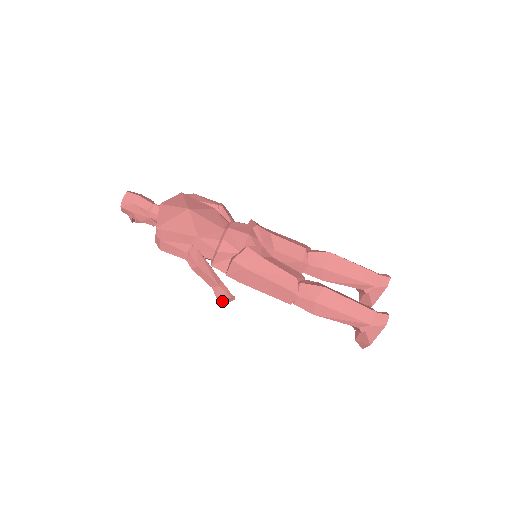
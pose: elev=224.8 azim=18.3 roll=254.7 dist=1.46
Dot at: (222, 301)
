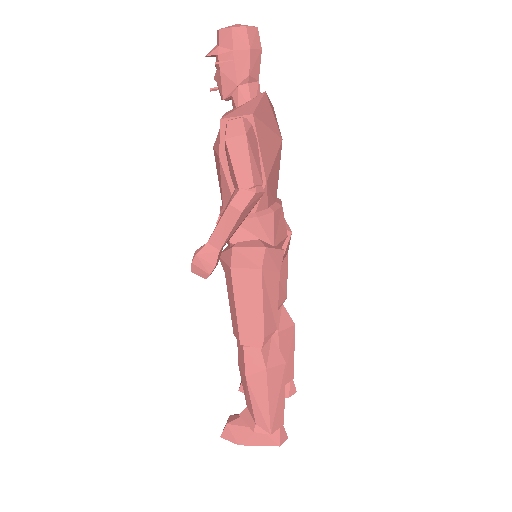
Dot at: (192, 264)
